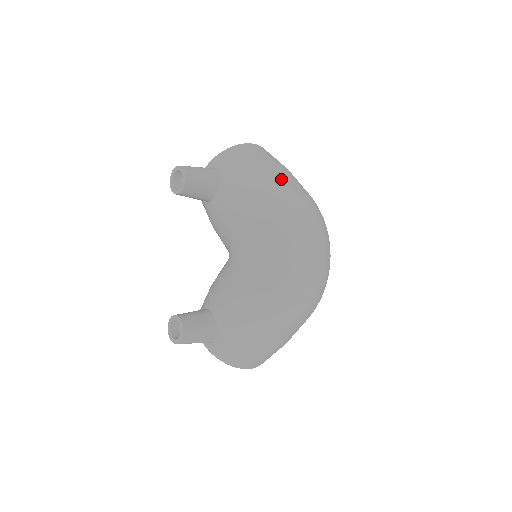
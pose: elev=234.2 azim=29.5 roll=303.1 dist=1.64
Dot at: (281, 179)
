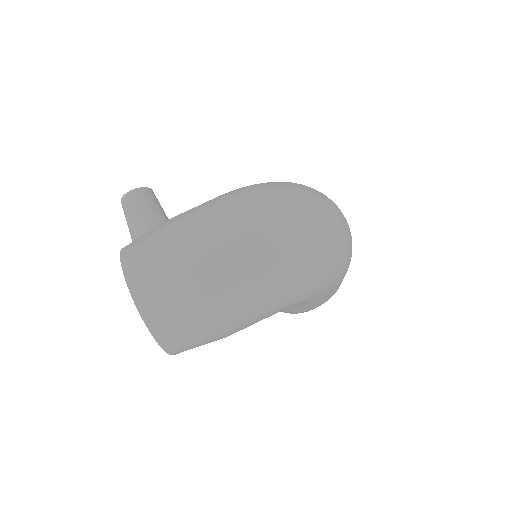
Dot at: occluded
